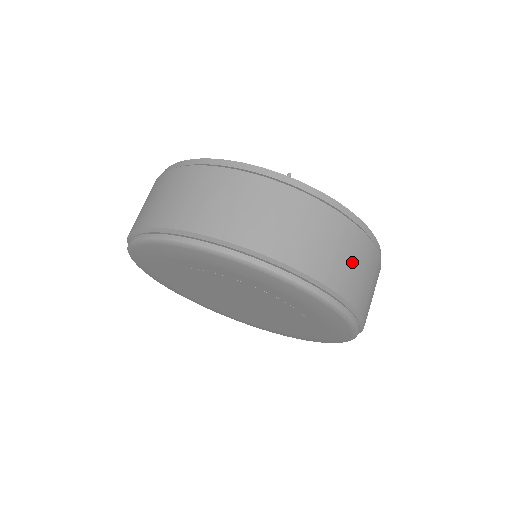
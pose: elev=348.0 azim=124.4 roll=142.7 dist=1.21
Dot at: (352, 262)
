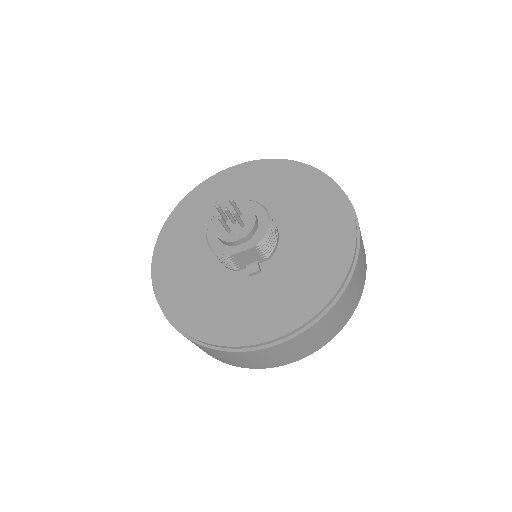
Dot at: (252, 360)
